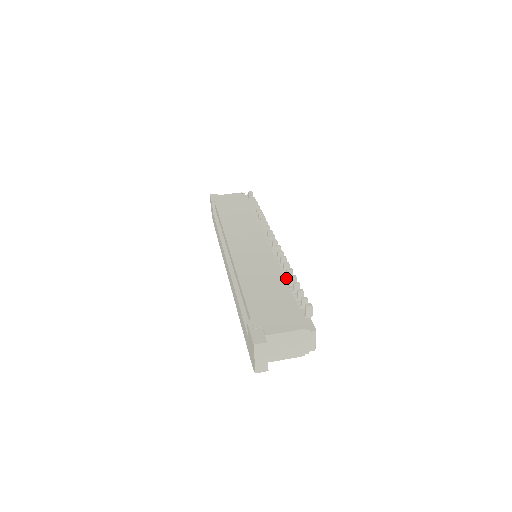
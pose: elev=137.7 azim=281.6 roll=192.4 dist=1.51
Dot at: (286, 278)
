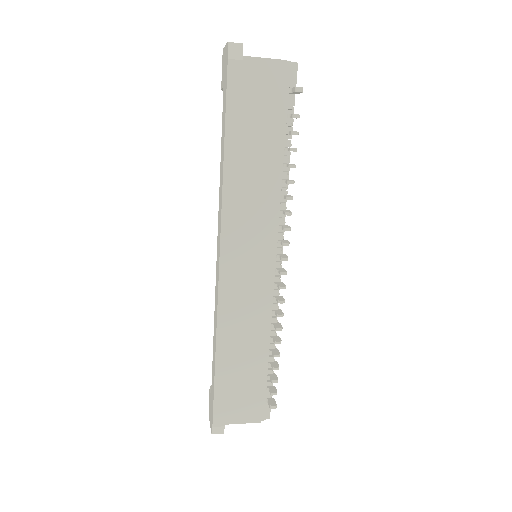
Dot at: occluded
